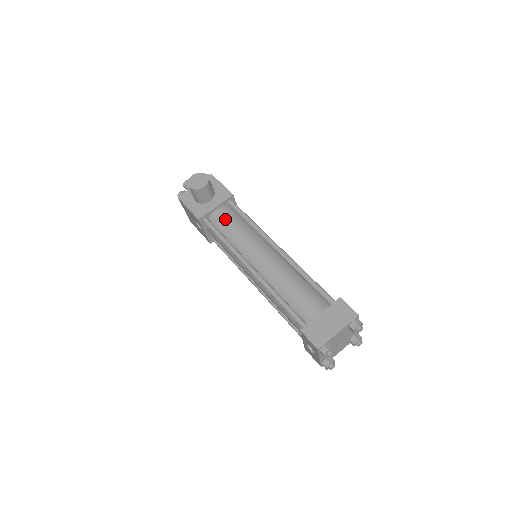
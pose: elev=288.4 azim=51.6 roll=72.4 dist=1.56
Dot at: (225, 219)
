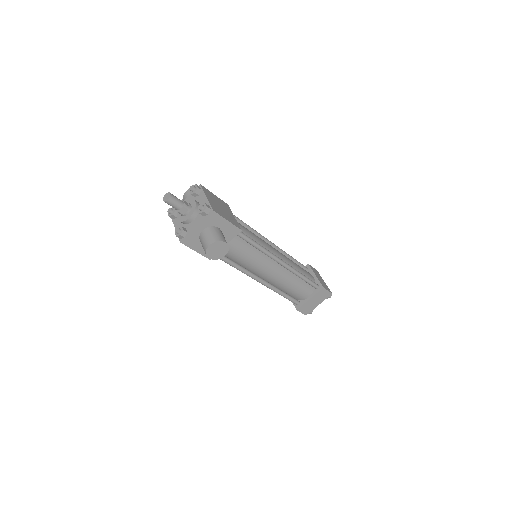
Dot at: (235, 251)
